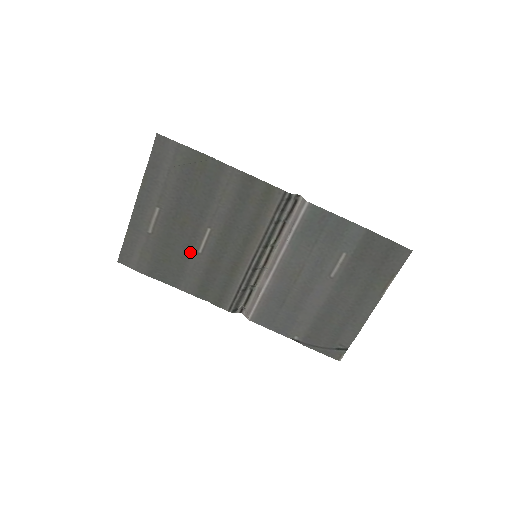
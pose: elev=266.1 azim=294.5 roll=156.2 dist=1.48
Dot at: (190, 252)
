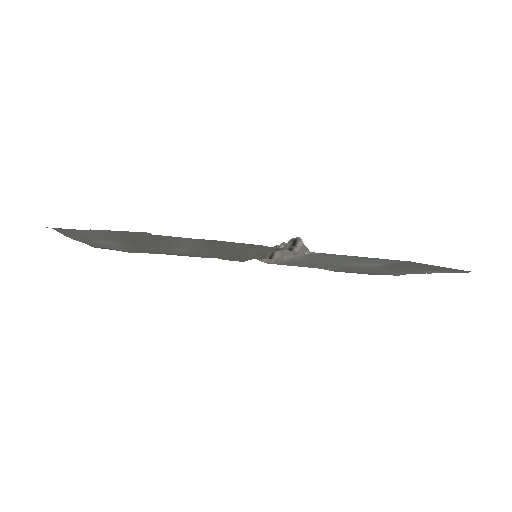
Dot at: (172, 251)
